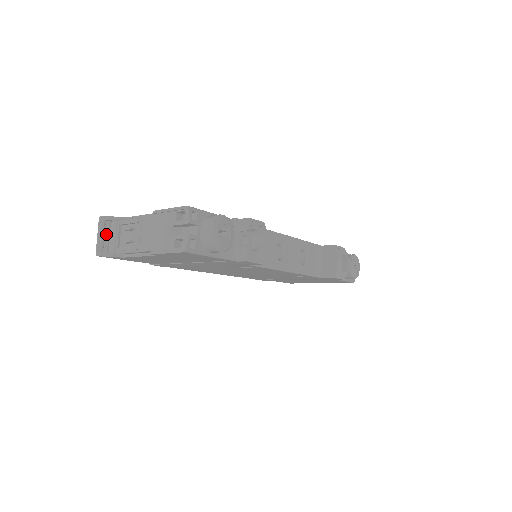
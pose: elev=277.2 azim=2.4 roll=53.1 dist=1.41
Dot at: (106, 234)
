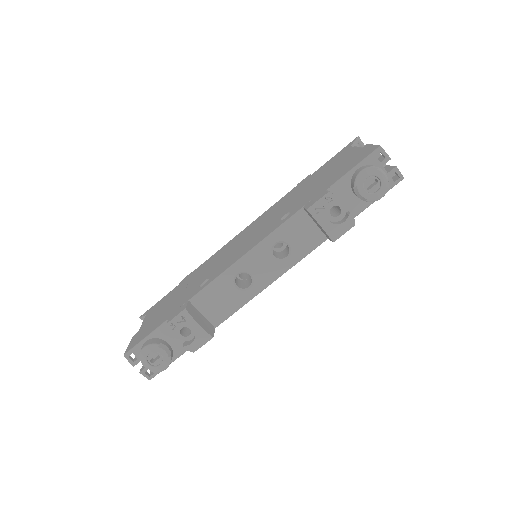
Dot at: occluded
